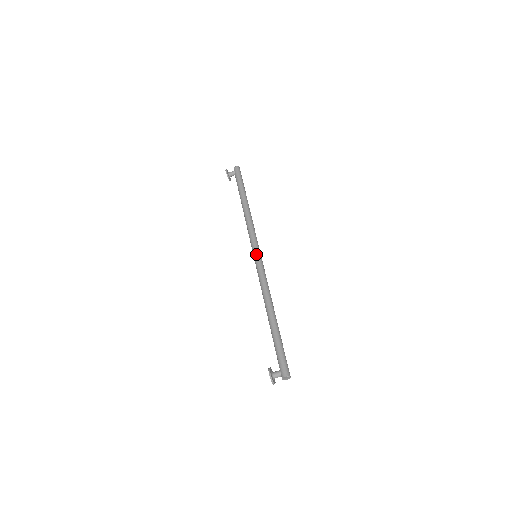
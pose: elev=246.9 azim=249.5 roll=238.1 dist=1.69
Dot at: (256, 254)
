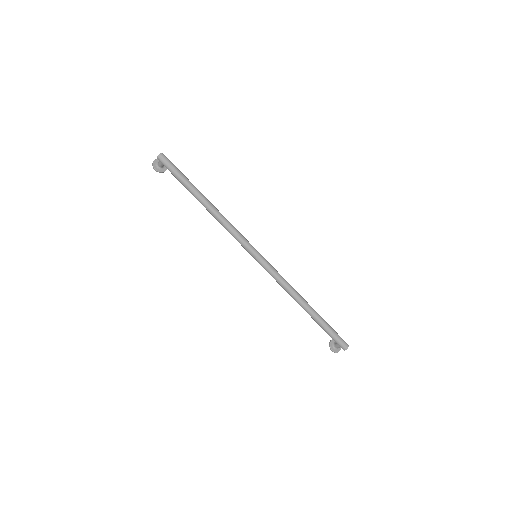
Dot at: (255, 259)
